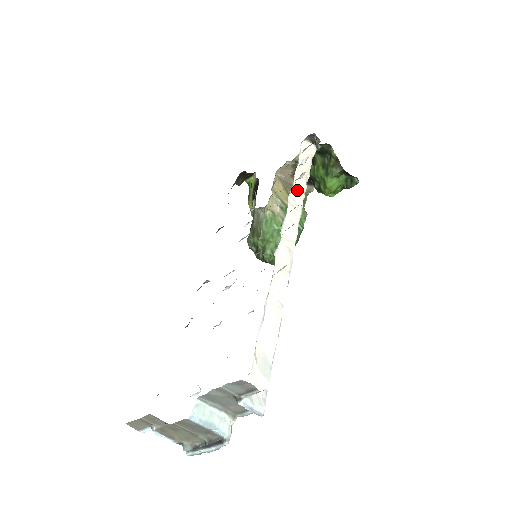
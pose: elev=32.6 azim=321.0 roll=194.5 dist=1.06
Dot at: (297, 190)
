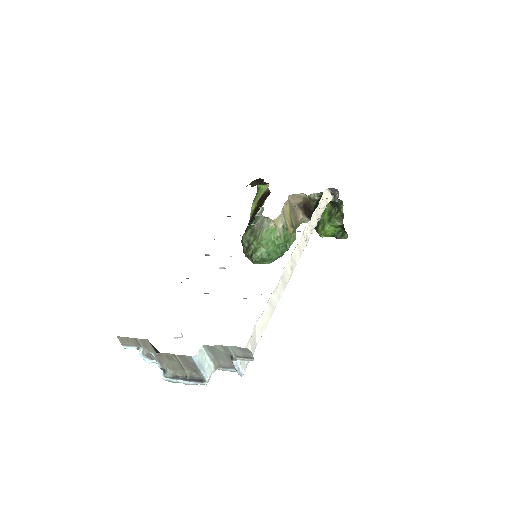
Dot at: (311, 226)
